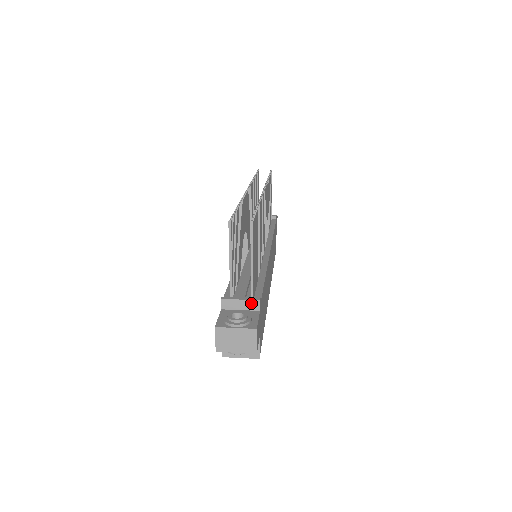
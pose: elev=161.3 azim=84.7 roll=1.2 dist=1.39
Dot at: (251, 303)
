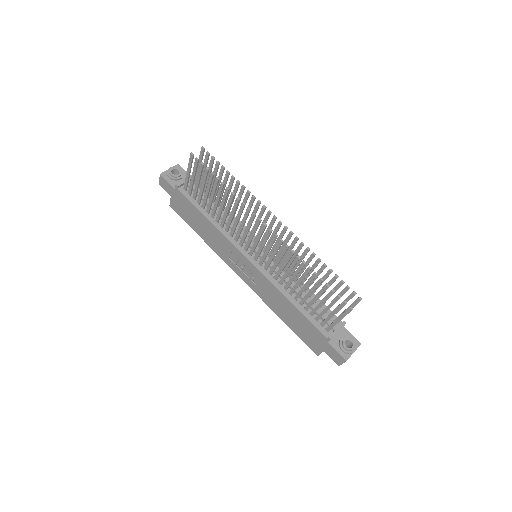
Dot at: occluded
